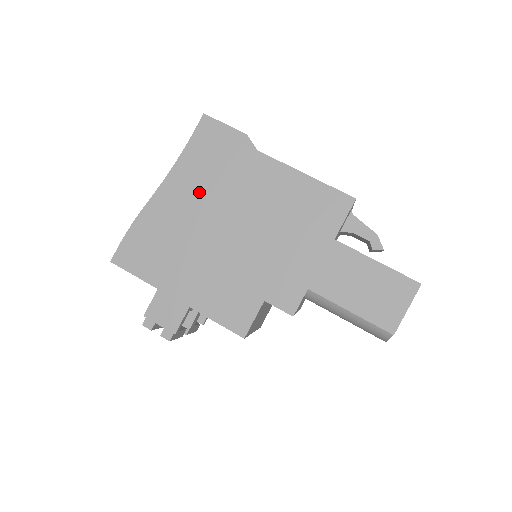
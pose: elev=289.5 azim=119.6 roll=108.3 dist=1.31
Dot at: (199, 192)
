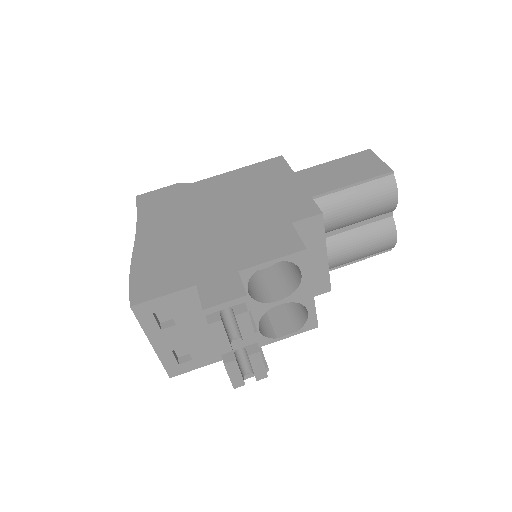
Dot at: (172, 221)
